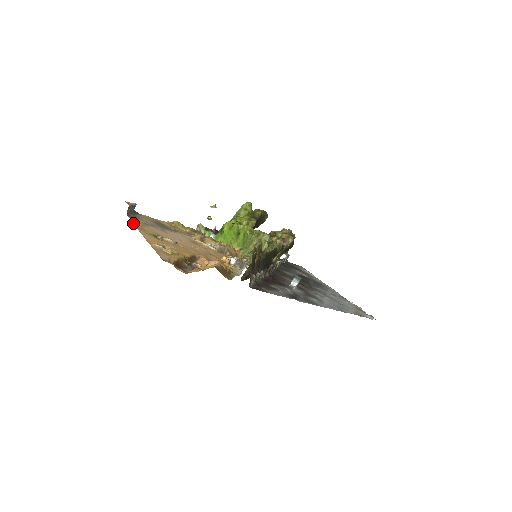
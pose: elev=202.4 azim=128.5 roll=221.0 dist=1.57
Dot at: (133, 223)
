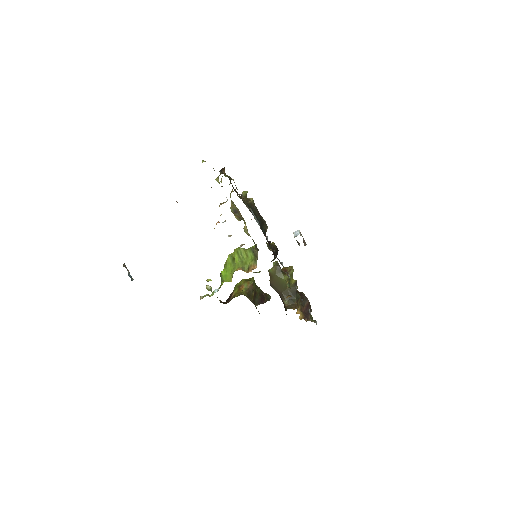
Dot at: occluded
